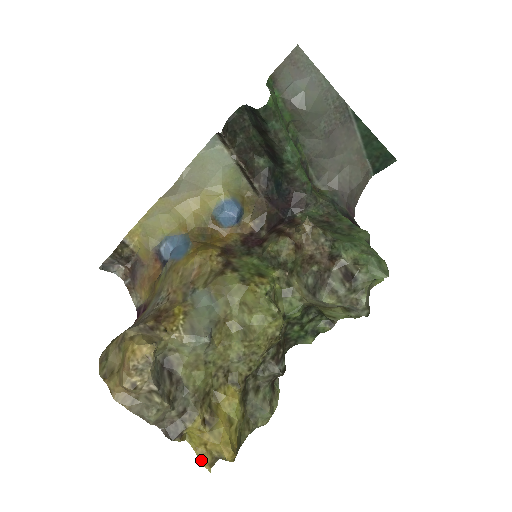
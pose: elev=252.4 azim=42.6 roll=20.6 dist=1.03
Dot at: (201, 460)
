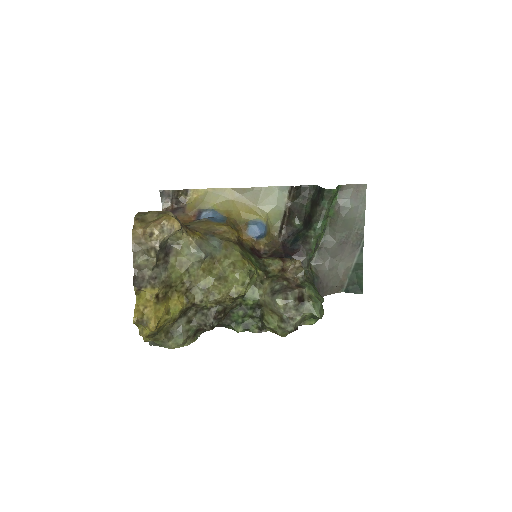
Dot at: (135, 313)
